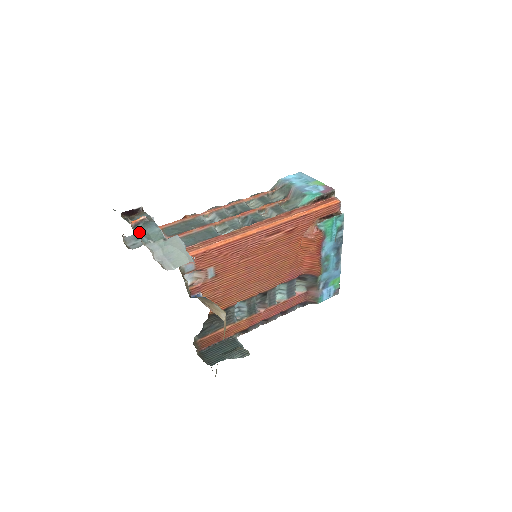
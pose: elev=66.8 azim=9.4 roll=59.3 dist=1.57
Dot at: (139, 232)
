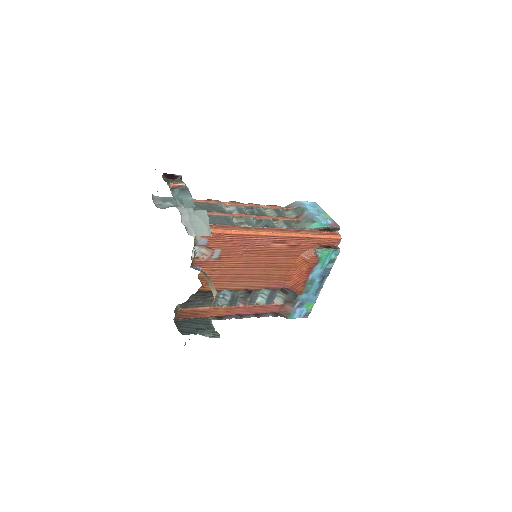
Dot at: (175, 195)
